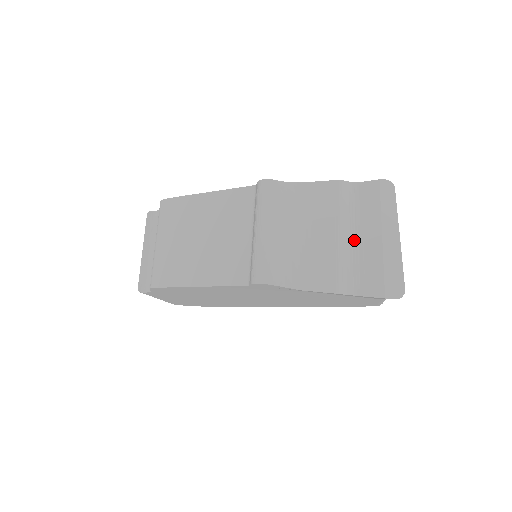
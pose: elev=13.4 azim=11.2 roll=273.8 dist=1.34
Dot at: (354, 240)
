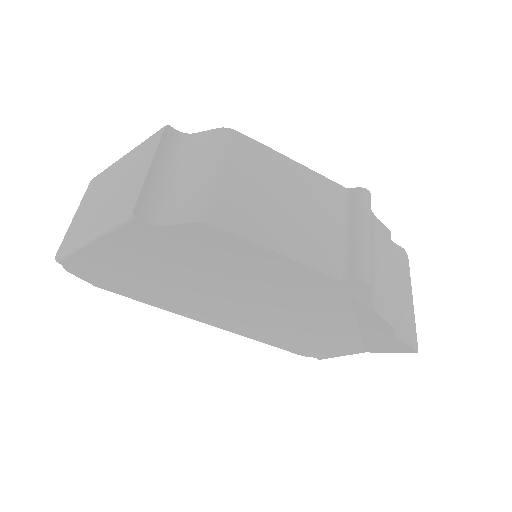
Dot at: (394, 287)
